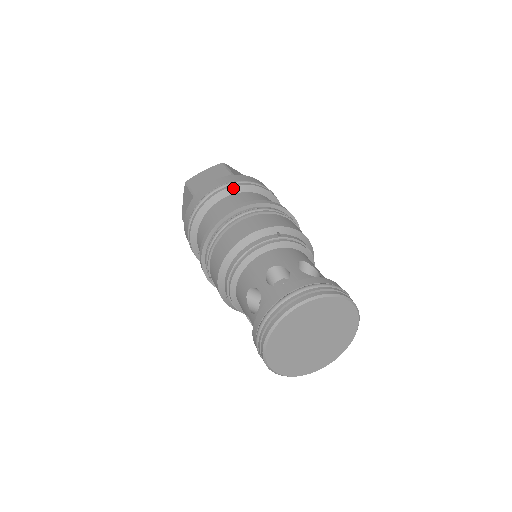
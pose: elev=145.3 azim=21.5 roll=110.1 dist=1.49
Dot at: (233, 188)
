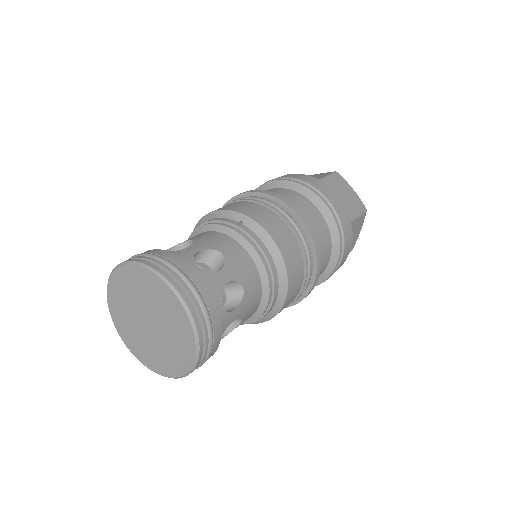
Dot at: (286, 182)
